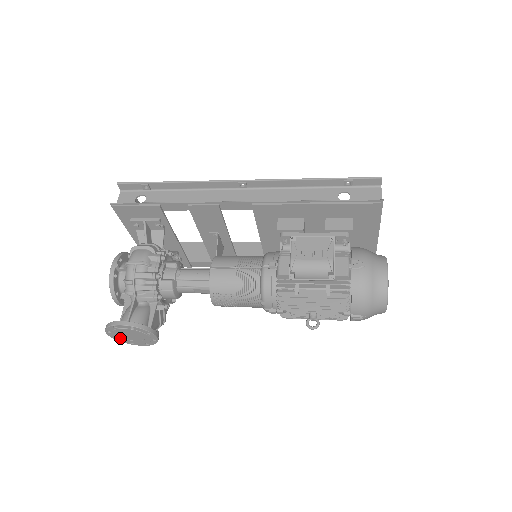
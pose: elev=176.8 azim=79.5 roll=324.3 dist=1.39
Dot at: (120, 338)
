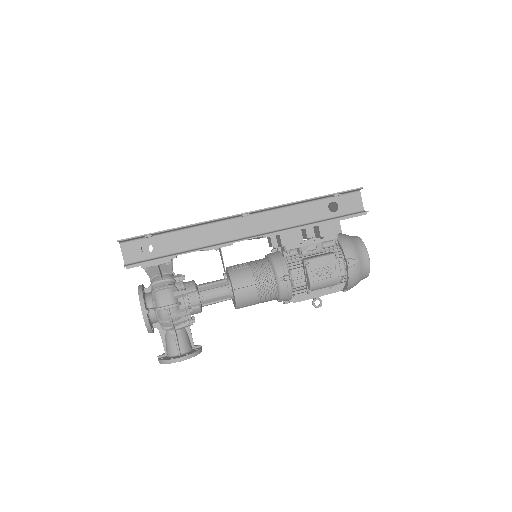
Dot at: occluded
